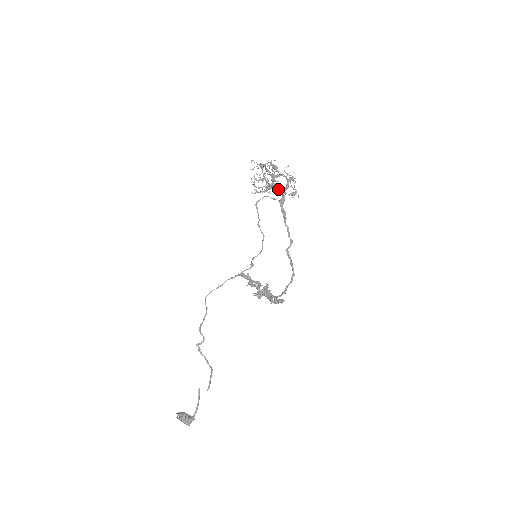
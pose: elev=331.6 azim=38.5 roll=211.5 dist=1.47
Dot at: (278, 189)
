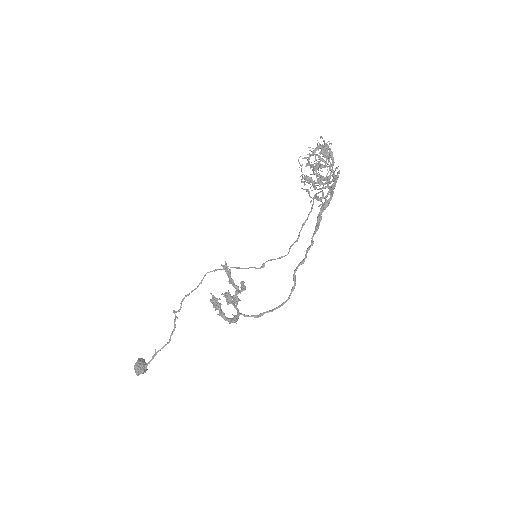
Dot at: (312, 184)
